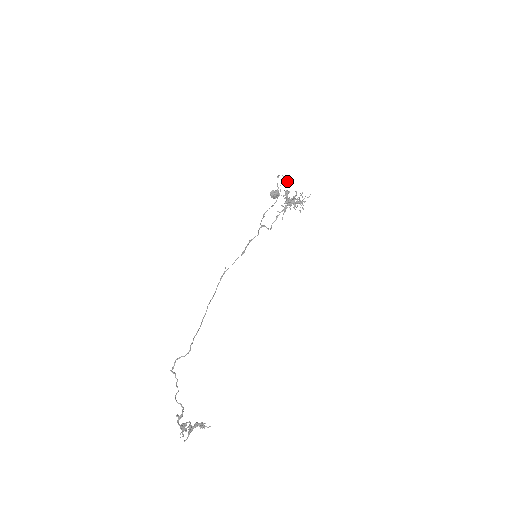
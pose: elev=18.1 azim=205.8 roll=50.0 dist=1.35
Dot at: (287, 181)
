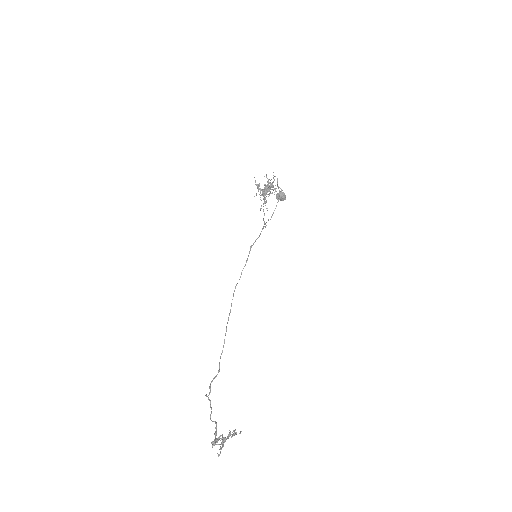
Dot at: occluded
